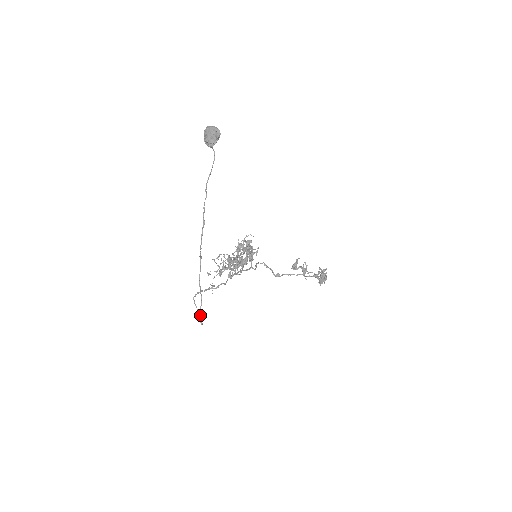
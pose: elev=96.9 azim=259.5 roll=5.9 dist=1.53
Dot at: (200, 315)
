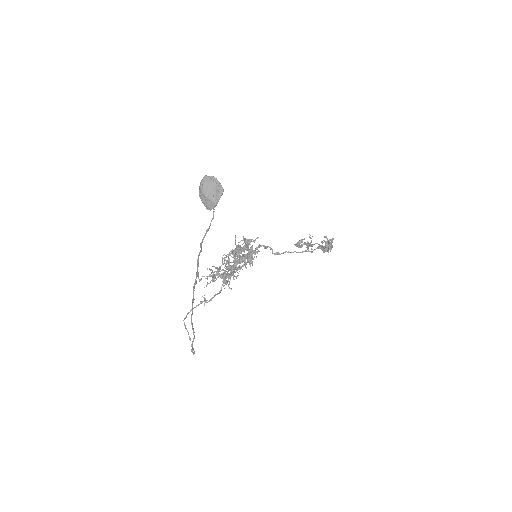
Dot at: (192, 348)
